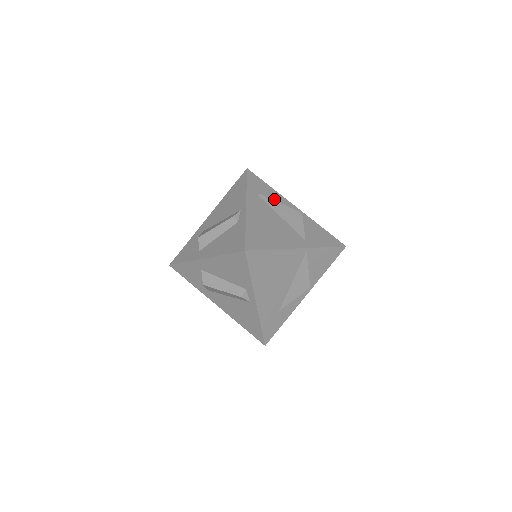
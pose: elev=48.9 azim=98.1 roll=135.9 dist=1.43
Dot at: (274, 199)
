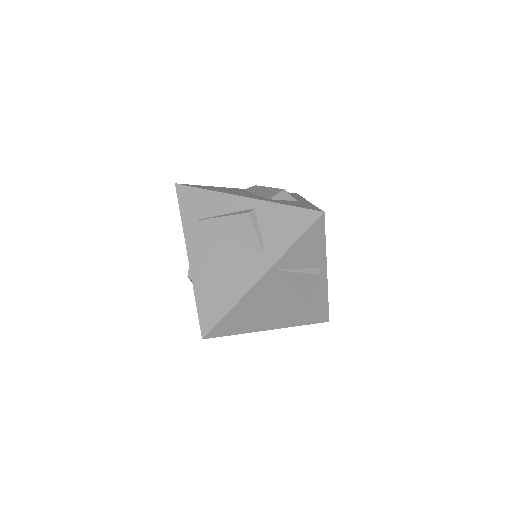
Dot at: (215, 211)
